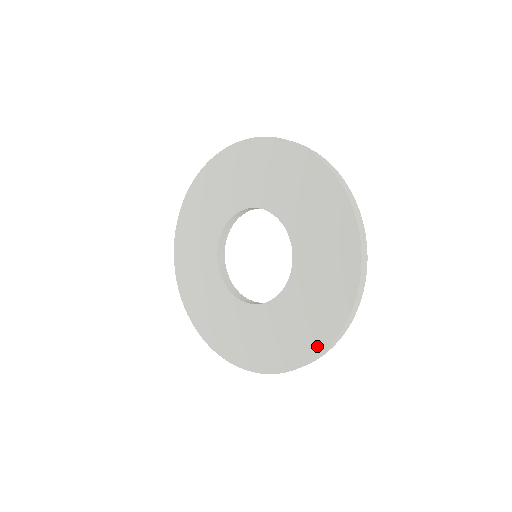
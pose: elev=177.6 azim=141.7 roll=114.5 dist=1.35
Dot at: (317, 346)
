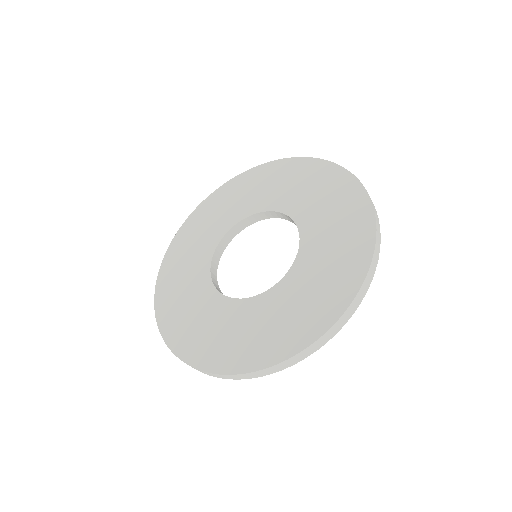
Dot at: (329, 316)
